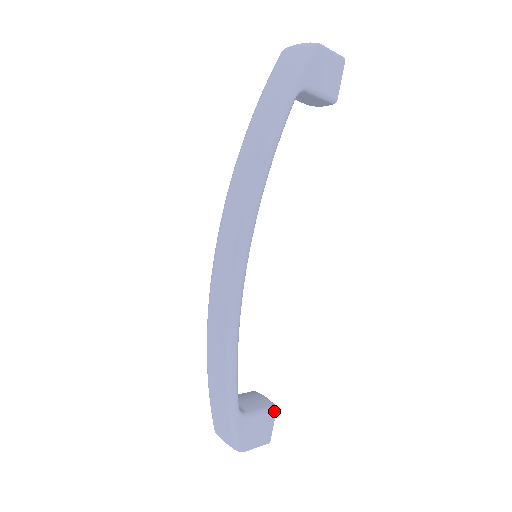
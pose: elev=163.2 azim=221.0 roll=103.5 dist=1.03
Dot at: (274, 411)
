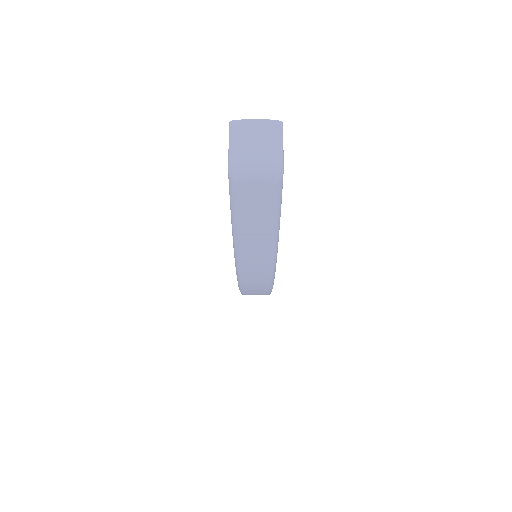
Dot at: occluded
